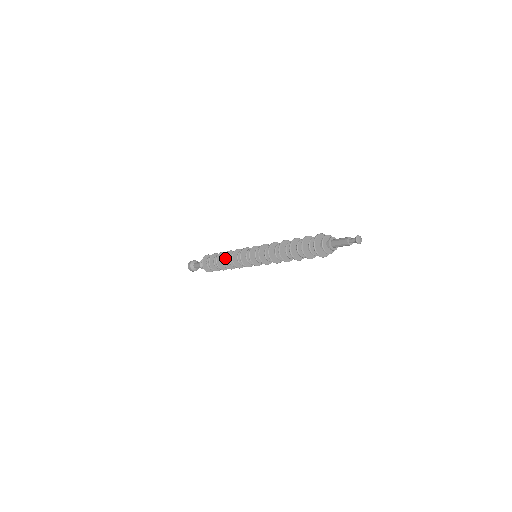
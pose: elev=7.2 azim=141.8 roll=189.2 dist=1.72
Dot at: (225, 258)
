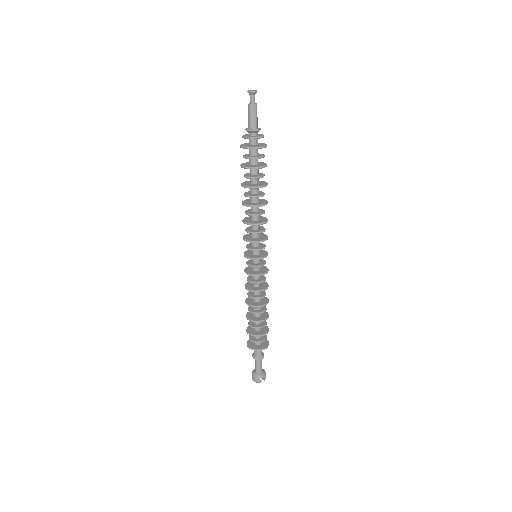
Dot at: occluded
